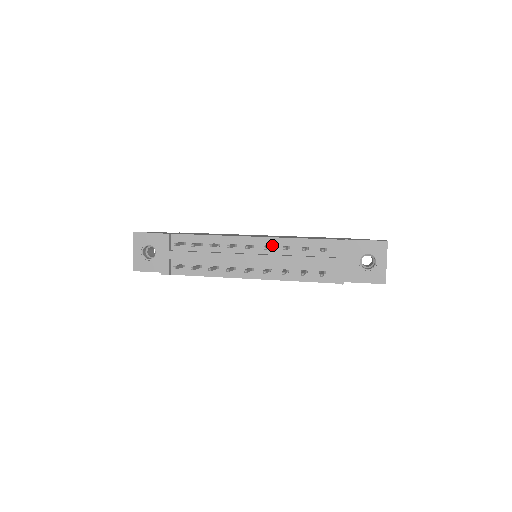
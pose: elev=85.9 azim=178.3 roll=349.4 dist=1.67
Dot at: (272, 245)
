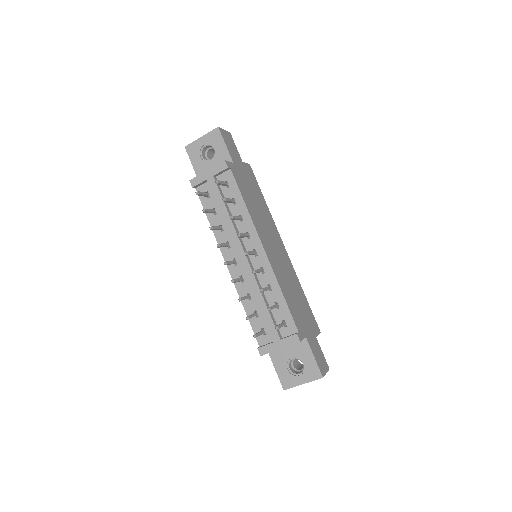
Dot at: (265, 272)
